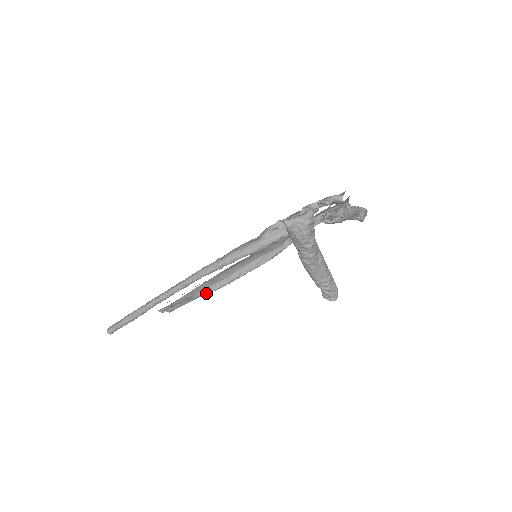
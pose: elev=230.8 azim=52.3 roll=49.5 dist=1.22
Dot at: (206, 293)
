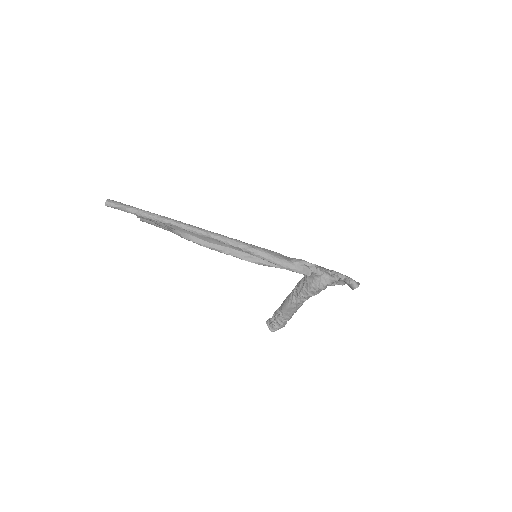
Dot at: (186, 238)
